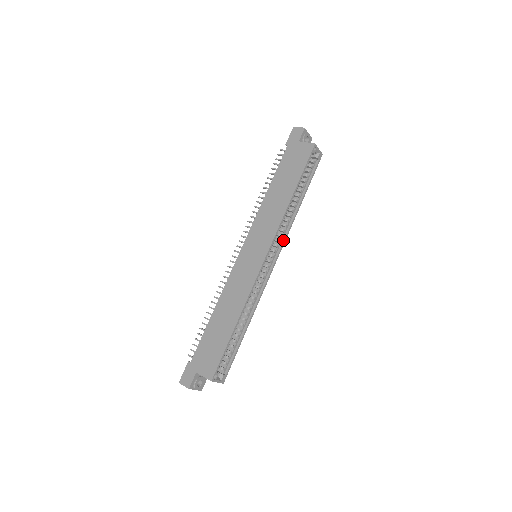
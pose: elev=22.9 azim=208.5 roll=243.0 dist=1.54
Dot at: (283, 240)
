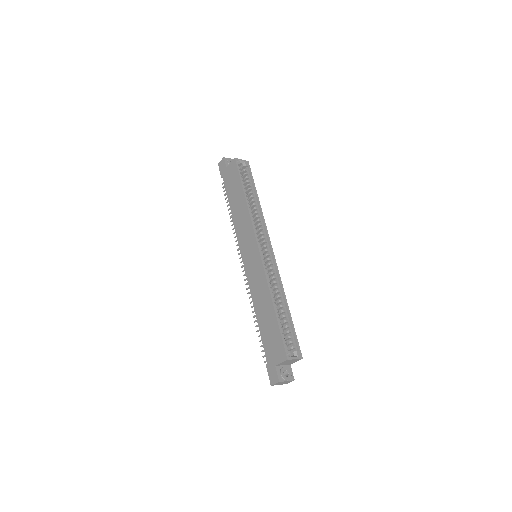
Dot at: (265, 230)
